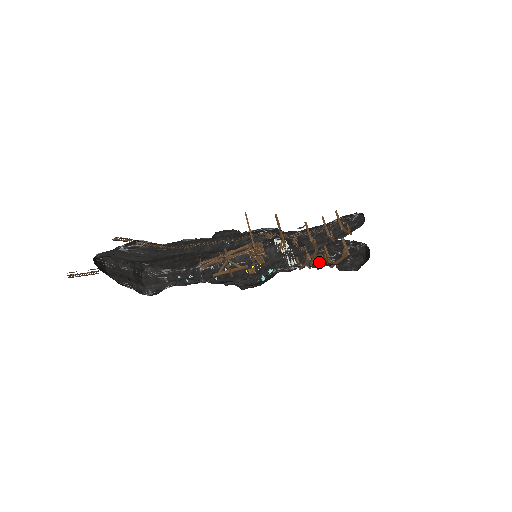
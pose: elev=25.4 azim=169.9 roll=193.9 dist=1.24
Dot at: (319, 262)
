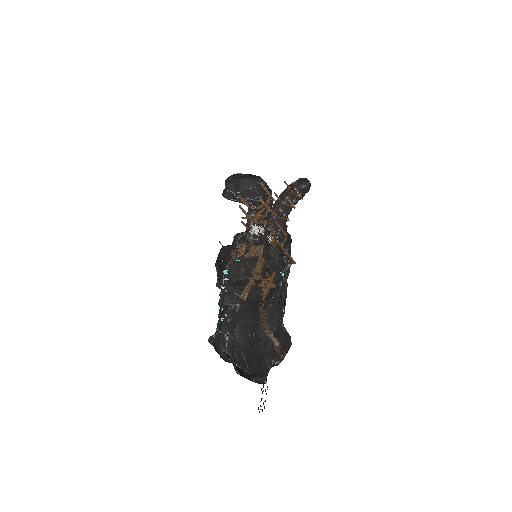
Dot at: (248, 214)
